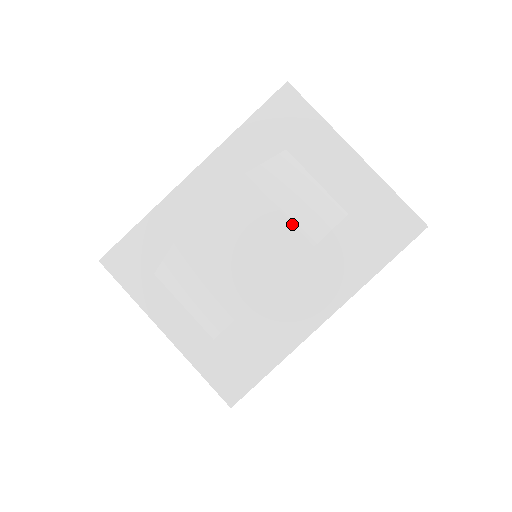
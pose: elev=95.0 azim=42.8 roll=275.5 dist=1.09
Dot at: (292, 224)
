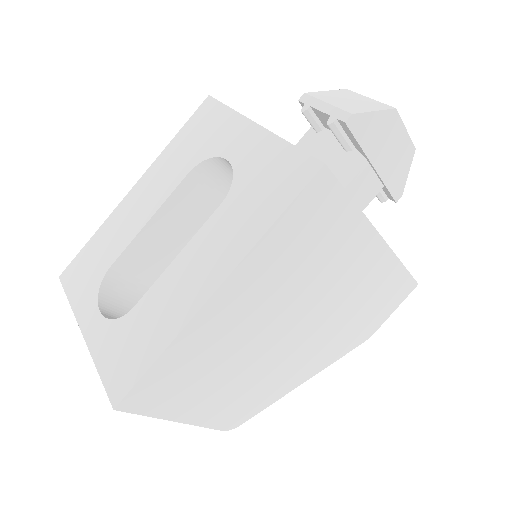
Dot at: occluded
